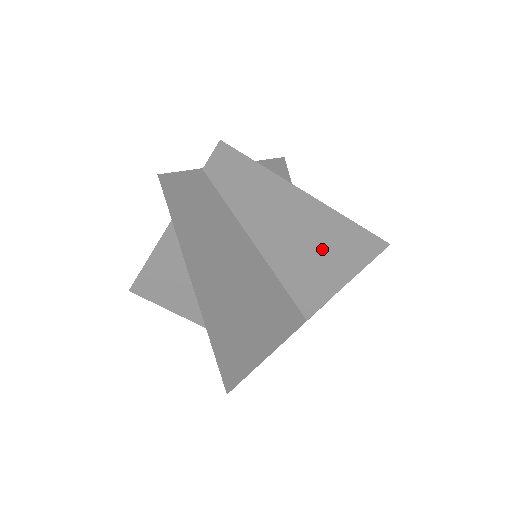
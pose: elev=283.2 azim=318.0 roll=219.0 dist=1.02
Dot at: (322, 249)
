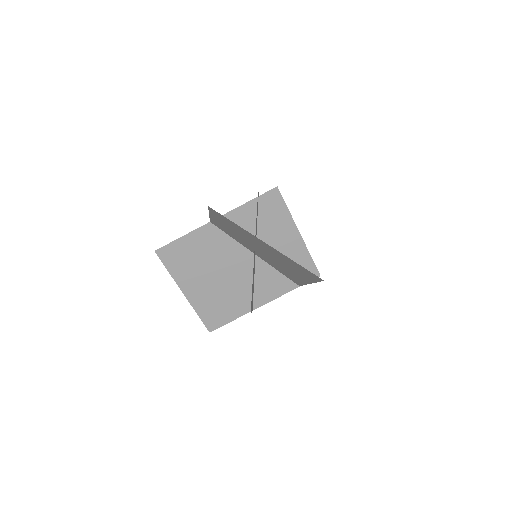
Dot at: occluded
